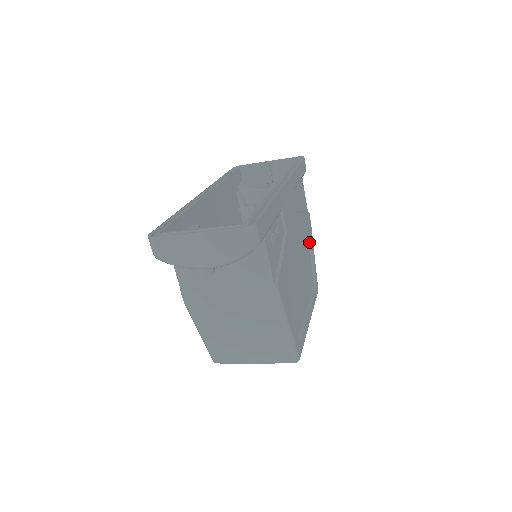
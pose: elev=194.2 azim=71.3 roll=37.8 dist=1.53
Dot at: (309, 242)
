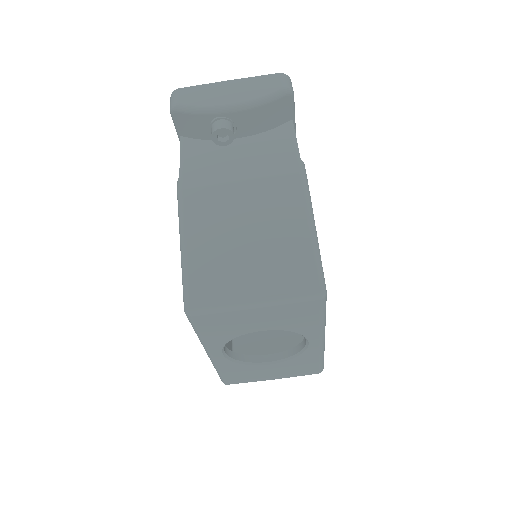
Dot at: occluded
